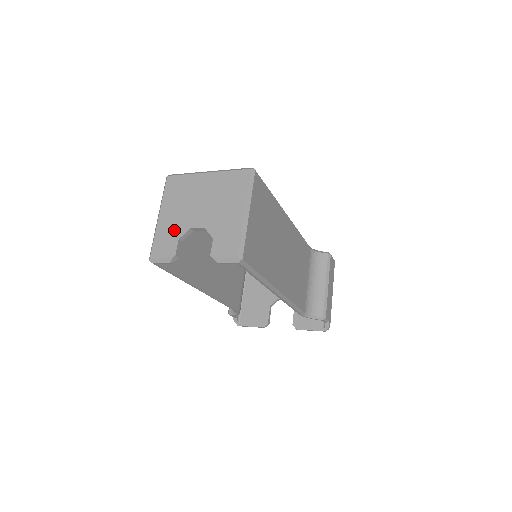
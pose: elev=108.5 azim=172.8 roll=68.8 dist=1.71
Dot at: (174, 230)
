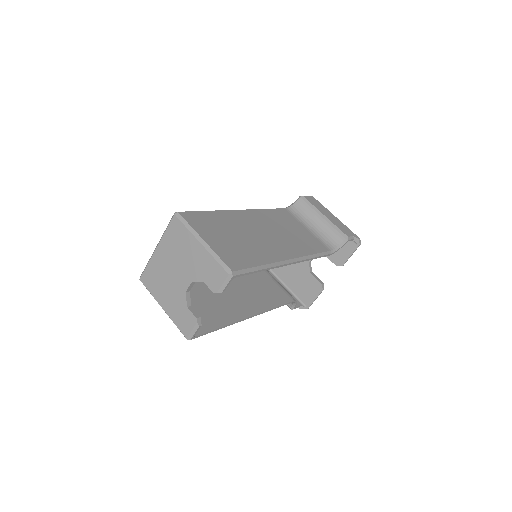
Dot at: (179, 305)
